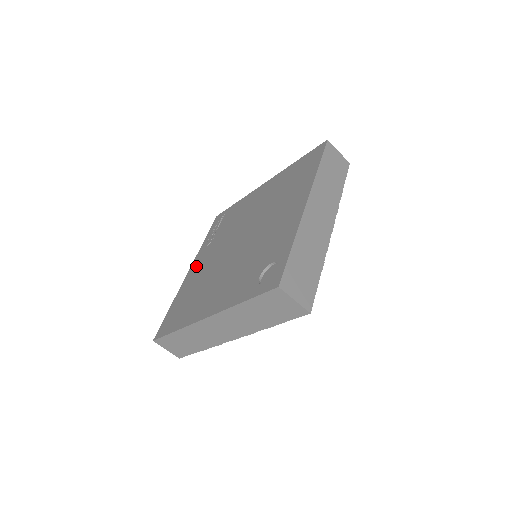
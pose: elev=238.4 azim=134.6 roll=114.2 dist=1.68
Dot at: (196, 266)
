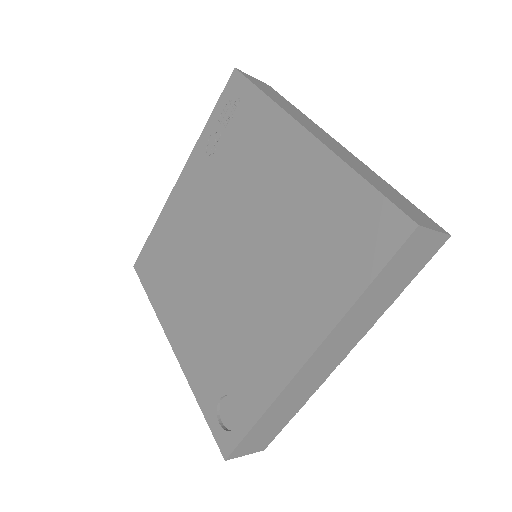
Dot at: (186, 189)
